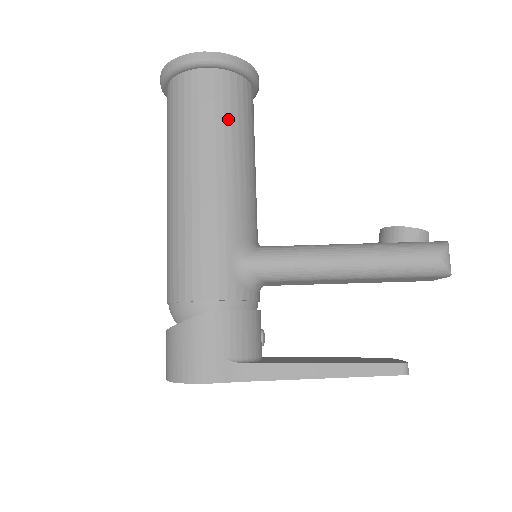
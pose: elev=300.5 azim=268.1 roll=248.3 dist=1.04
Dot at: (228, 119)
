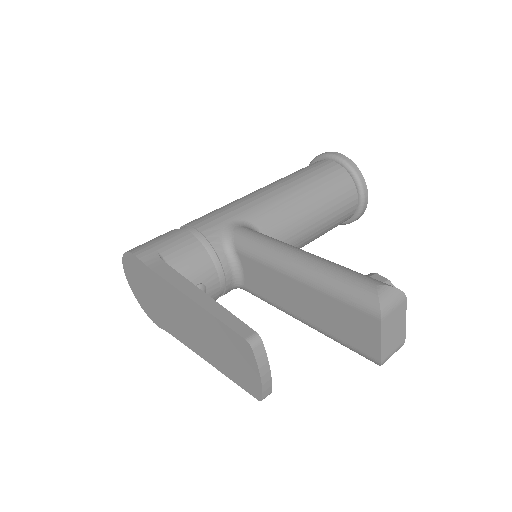
Dot at: (315, 179)
